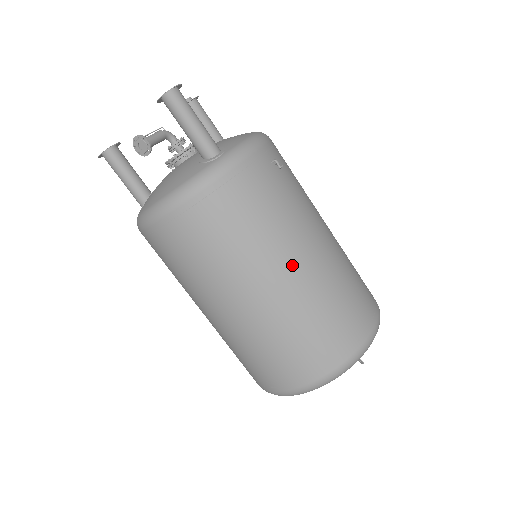
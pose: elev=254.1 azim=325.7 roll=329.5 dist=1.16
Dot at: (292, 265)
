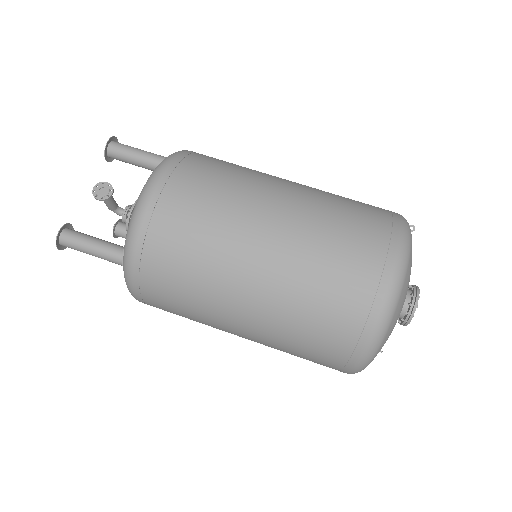
Dot at: (287, 180)
